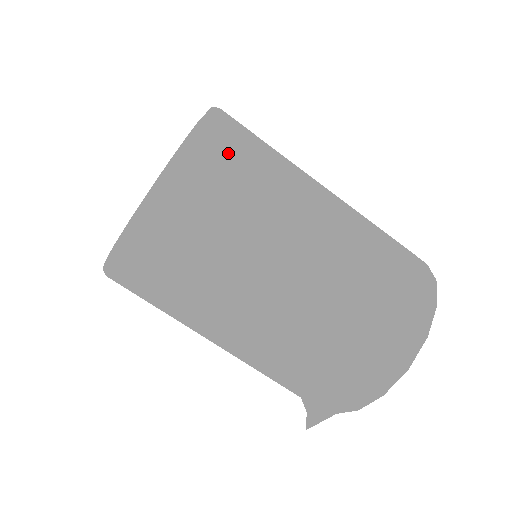
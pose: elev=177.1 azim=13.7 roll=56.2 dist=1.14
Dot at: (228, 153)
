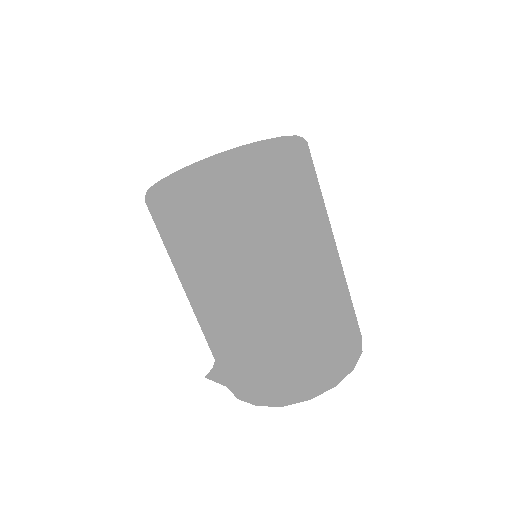
Dot at: (276, 198)
